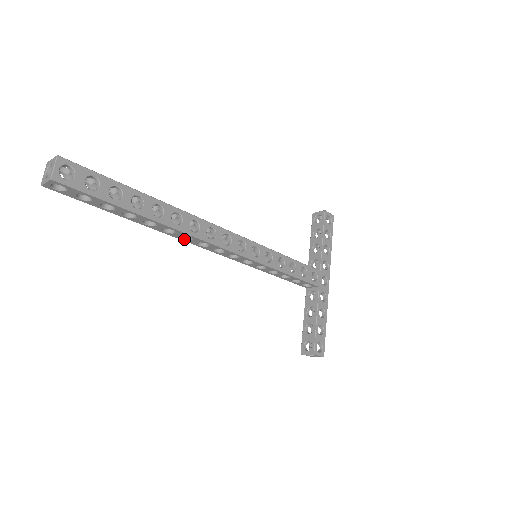
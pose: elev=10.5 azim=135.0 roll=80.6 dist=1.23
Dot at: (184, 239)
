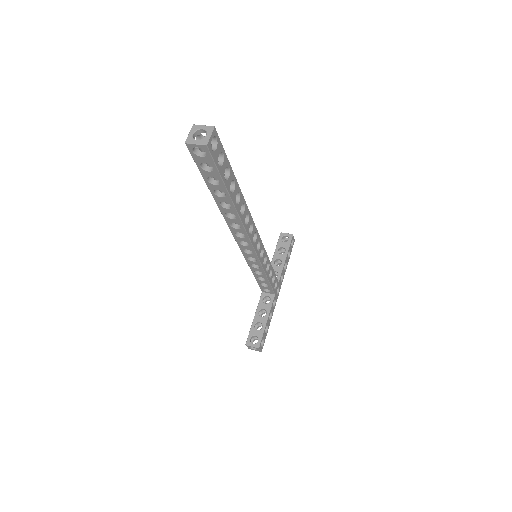
Dot at: (231, 225)
